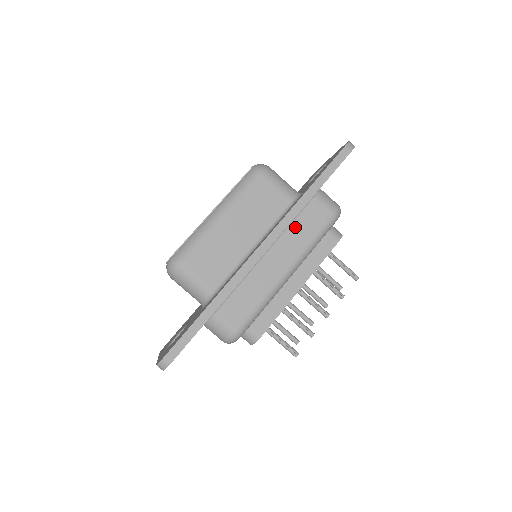
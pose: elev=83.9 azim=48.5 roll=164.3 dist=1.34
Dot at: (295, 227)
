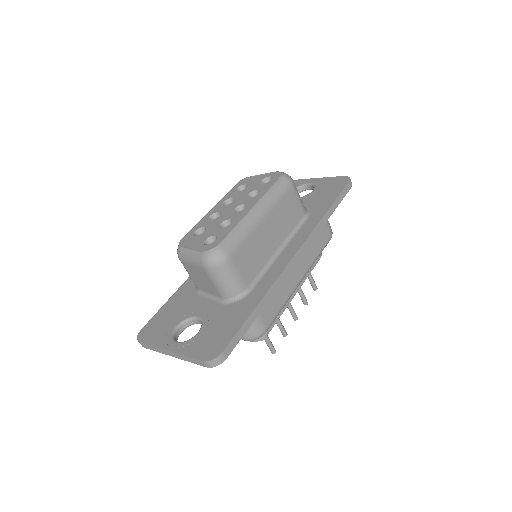
Dot at: occluded
